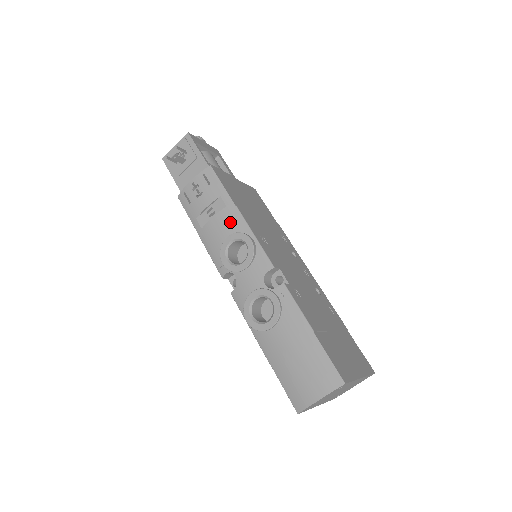
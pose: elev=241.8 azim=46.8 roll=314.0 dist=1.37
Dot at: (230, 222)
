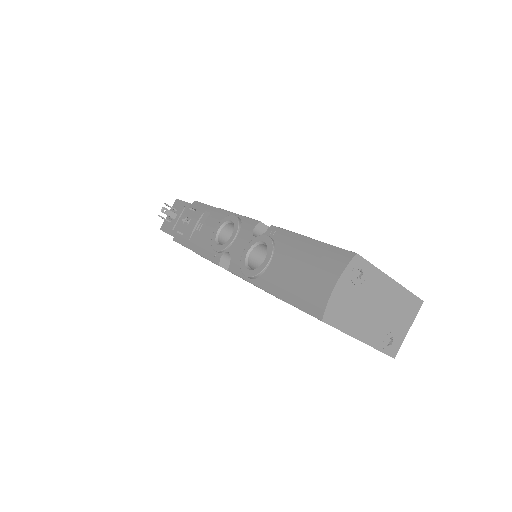
Dot at: (216, 219)
